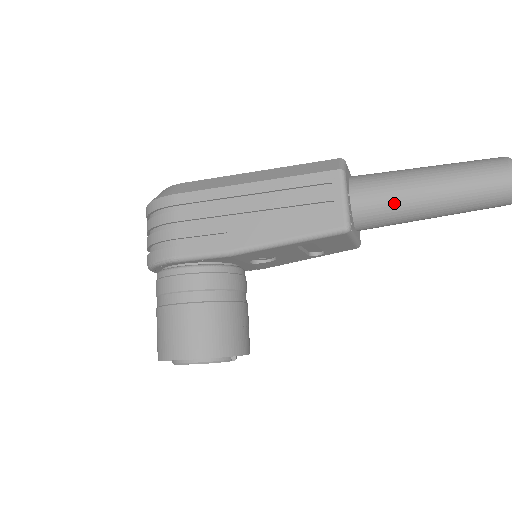
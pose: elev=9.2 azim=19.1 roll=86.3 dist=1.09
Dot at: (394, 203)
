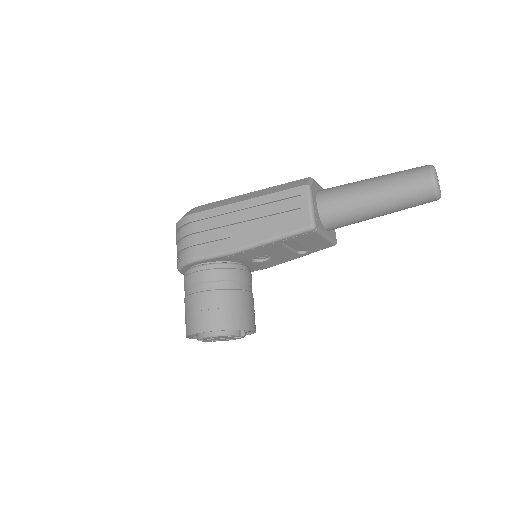
Dot at: (349, 206)
